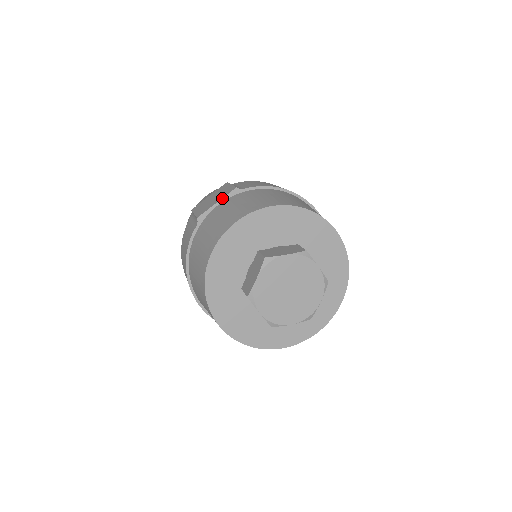
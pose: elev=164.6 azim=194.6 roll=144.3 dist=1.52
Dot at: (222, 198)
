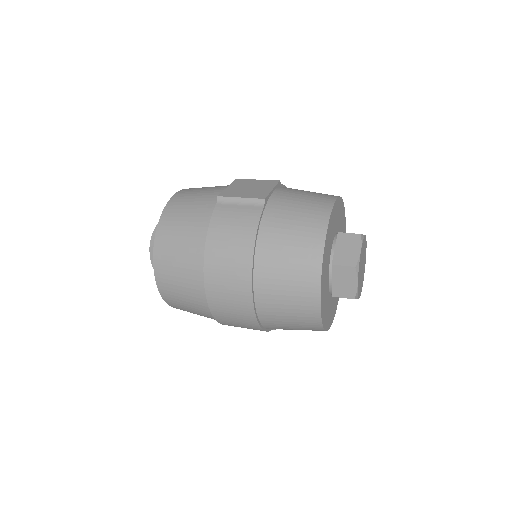
Dot at: (275, 186)
